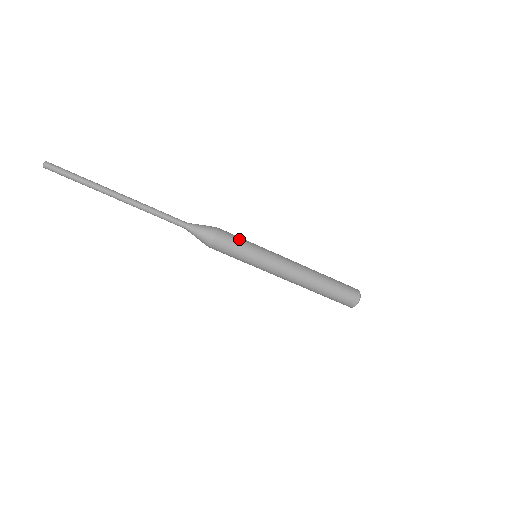
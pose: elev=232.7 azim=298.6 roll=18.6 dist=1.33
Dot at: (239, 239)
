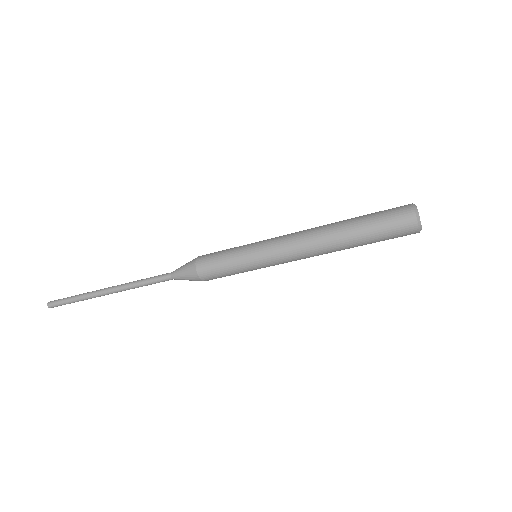
Dot at: (222, 255)
